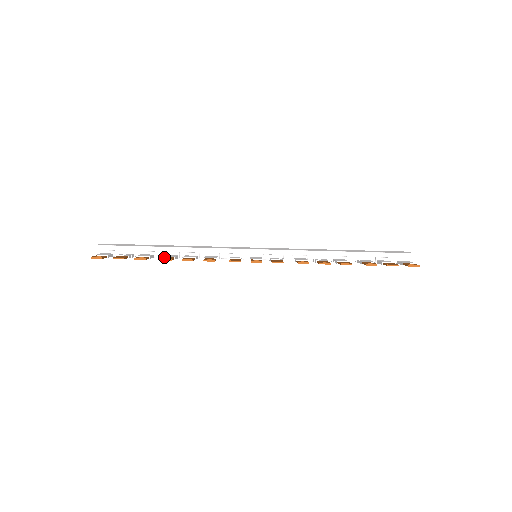
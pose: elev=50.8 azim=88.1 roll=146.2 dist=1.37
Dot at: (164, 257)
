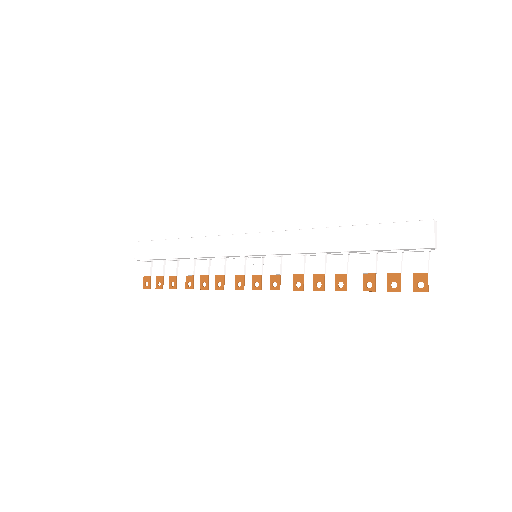
Dot at: (186, 278)
